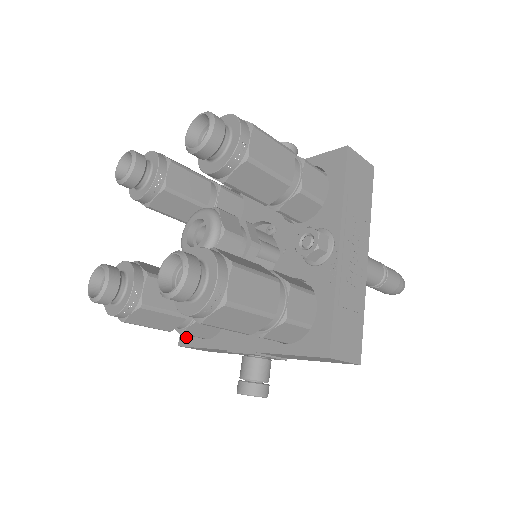
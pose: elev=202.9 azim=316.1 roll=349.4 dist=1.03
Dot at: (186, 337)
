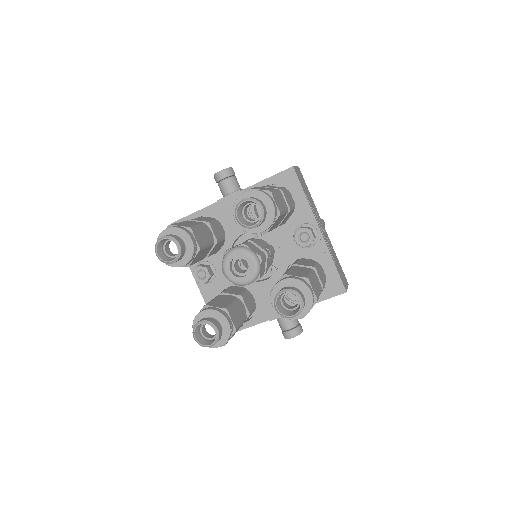
Dot at: occluded
